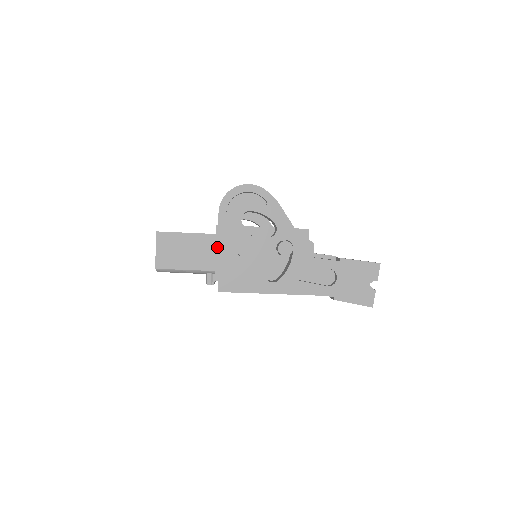
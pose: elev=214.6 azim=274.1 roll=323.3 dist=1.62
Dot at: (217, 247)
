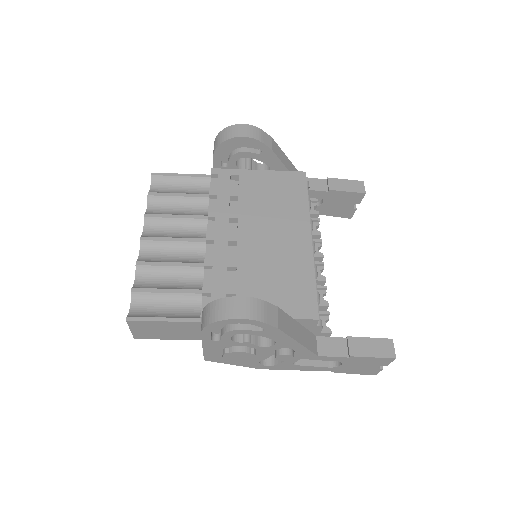
Dot at: (203, 351)
